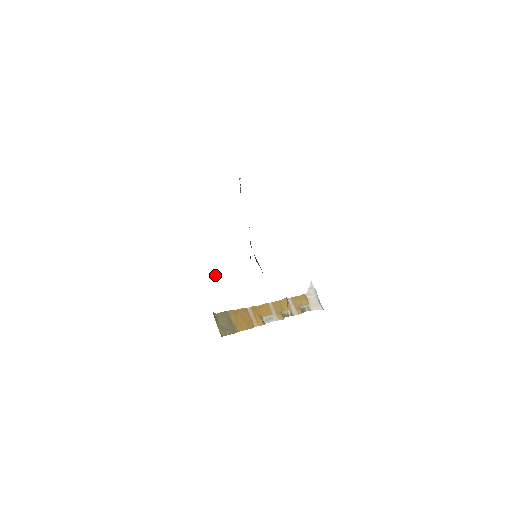
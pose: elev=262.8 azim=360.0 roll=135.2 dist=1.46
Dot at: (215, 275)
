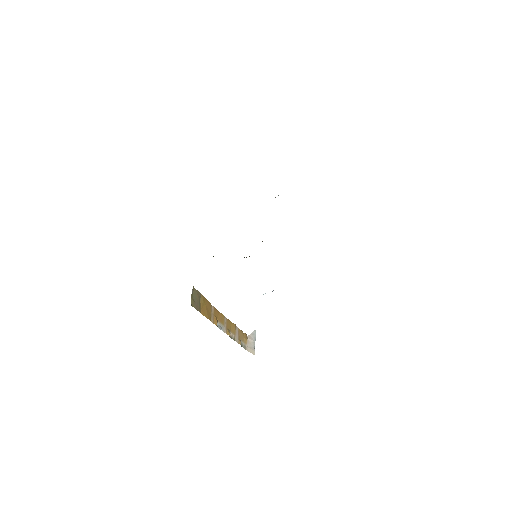
Dot at: (213, 256)
